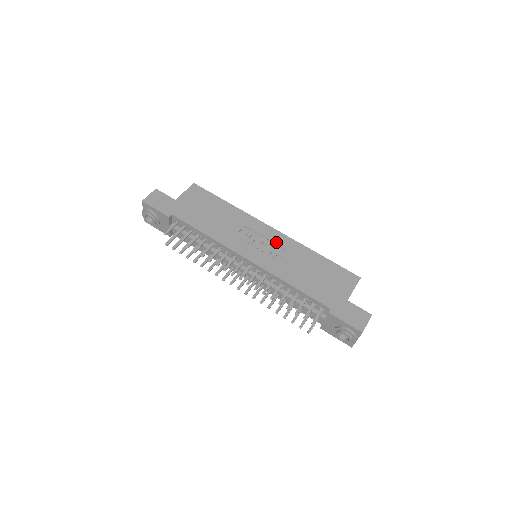
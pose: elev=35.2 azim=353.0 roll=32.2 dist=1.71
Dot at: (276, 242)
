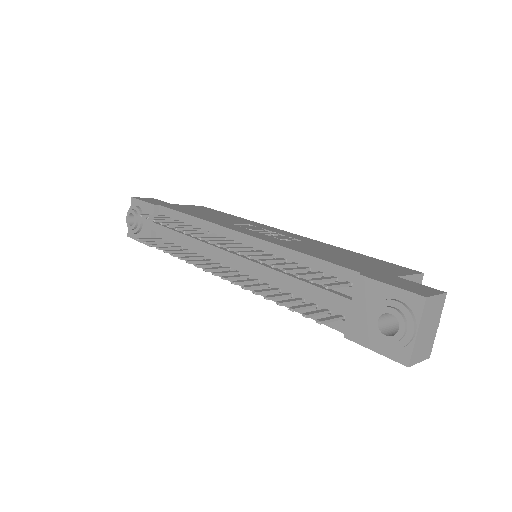
Dot at: (289, 236)
